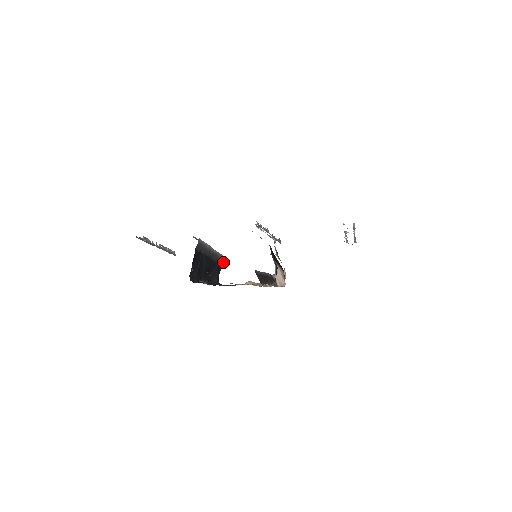
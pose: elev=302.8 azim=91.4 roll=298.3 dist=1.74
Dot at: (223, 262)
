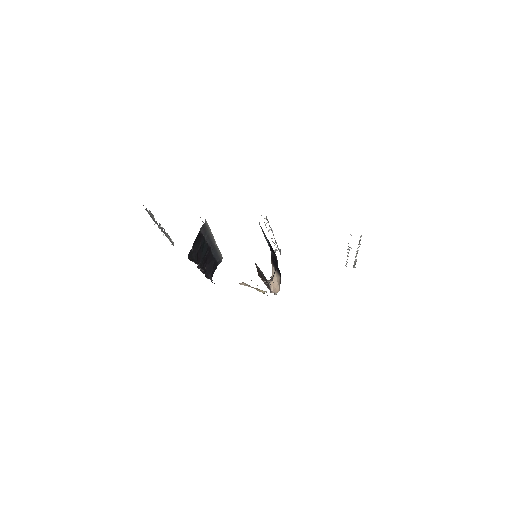
Dot at: (220, 262)
